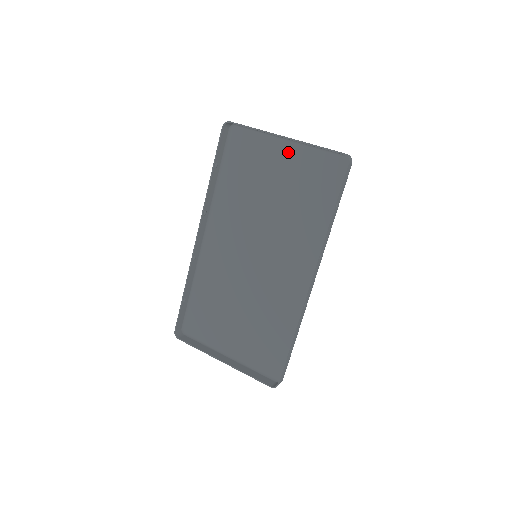
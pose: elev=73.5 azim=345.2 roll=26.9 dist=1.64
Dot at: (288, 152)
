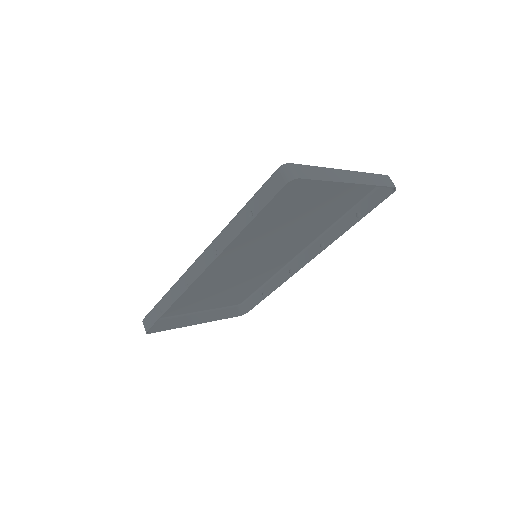
Dot at: occluded
